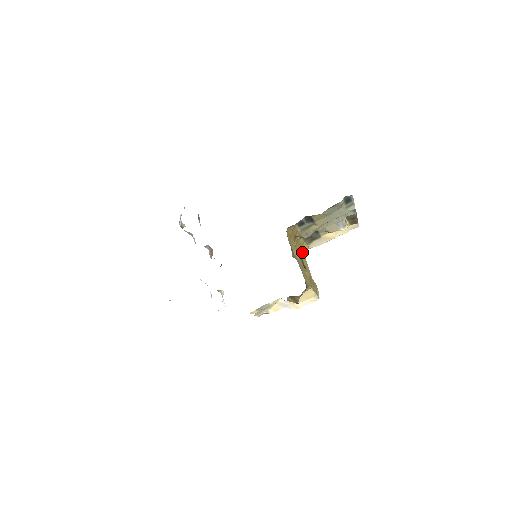
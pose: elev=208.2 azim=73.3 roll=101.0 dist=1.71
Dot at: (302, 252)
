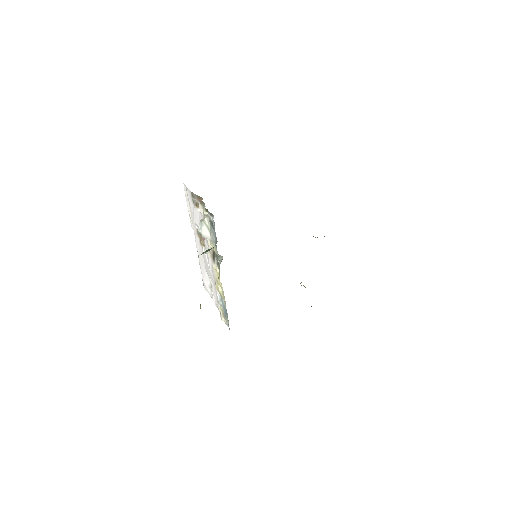
Dot at: occluded
